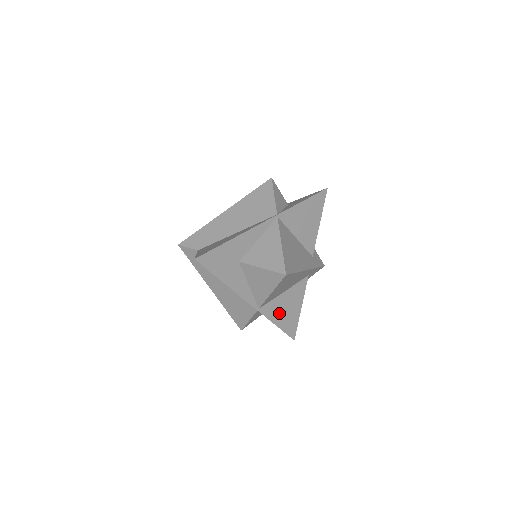
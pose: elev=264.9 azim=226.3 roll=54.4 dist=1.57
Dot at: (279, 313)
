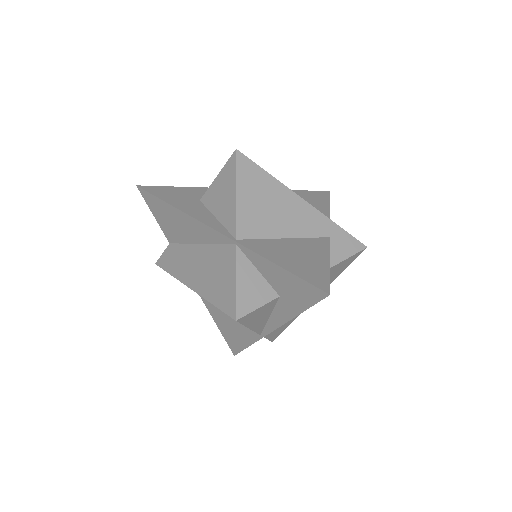
Dot at: (280, 255)
